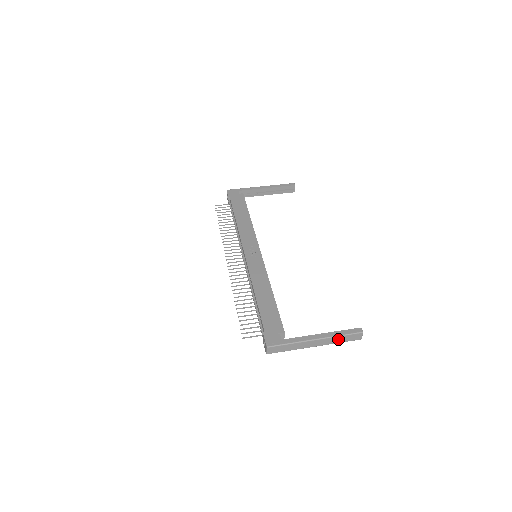
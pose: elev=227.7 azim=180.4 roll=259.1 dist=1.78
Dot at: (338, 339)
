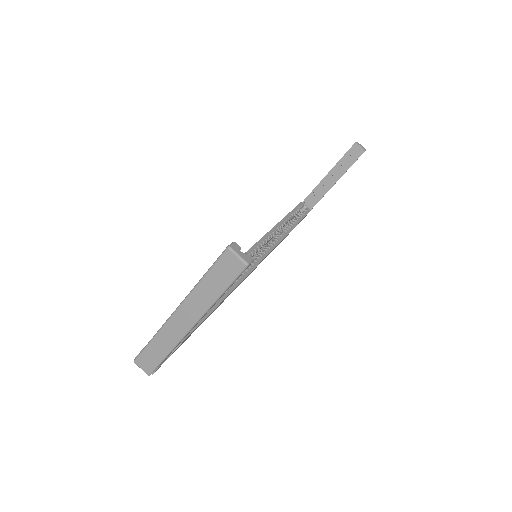
Dot at: (206, 290)
